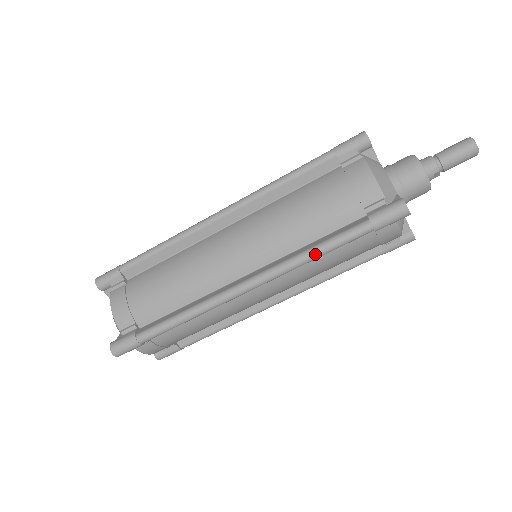
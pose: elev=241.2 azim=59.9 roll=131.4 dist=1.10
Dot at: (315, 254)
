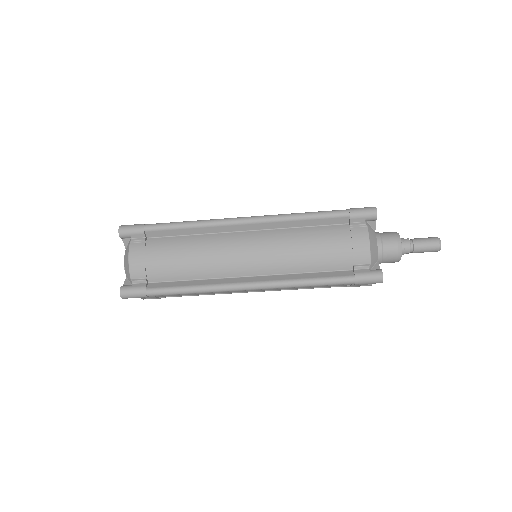
Dot at: (308, 284)
